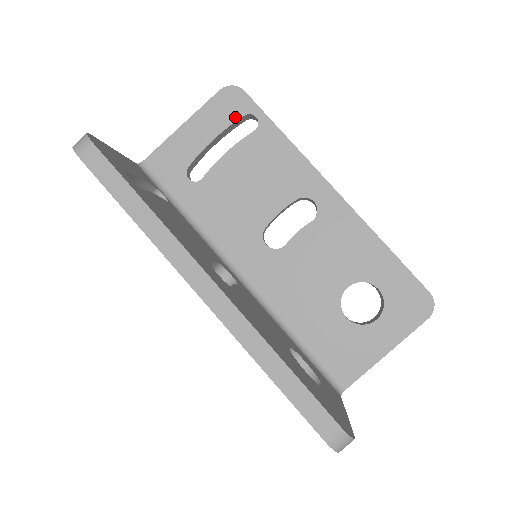
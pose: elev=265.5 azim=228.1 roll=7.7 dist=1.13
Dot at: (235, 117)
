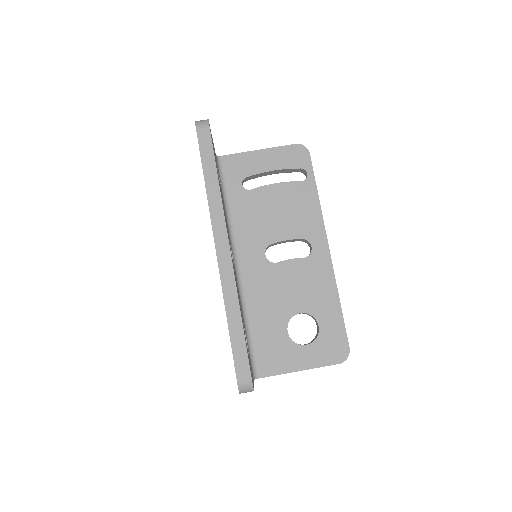
Dot at: (295, 166)
